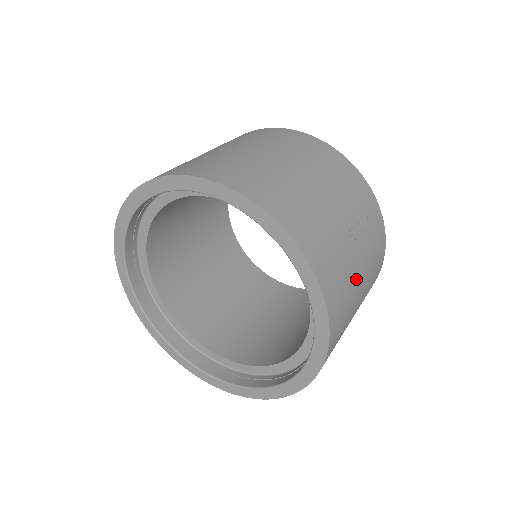
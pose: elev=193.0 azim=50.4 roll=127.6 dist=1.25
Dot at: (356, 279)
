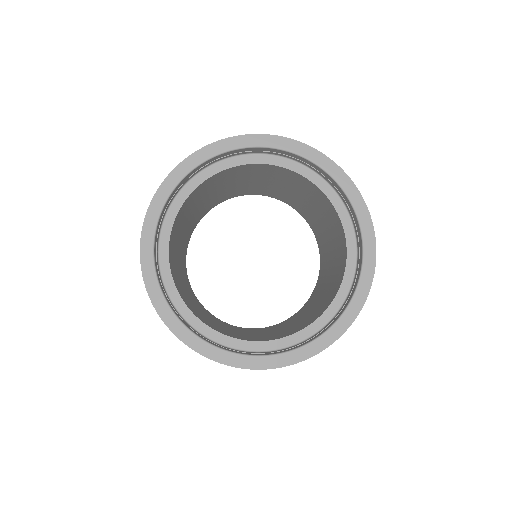
Dot at: occluded
